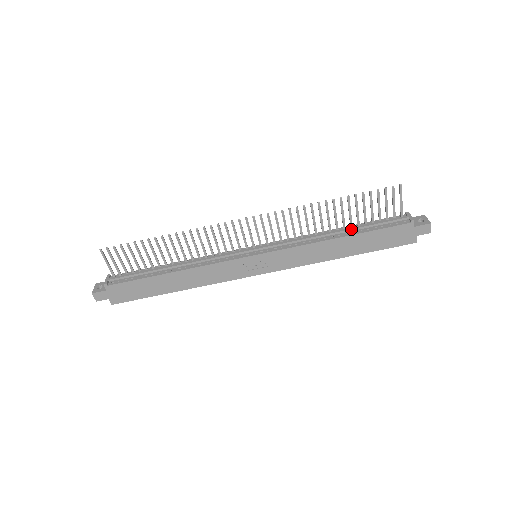
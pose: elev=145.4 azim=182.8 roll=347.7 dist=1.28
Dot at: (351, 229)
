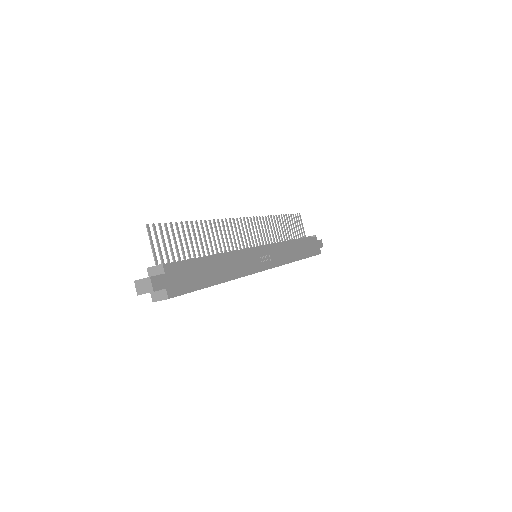
Dot at: (293, 239)
